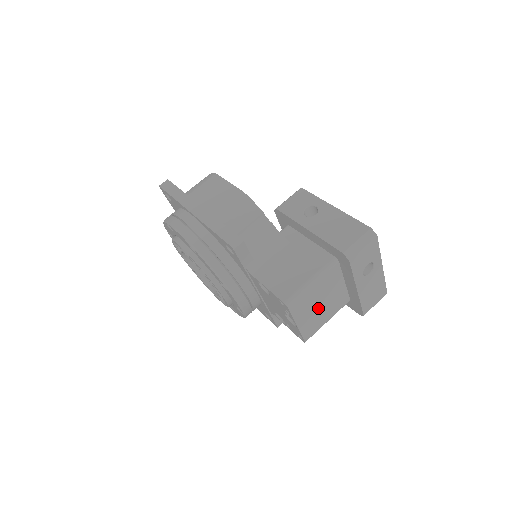
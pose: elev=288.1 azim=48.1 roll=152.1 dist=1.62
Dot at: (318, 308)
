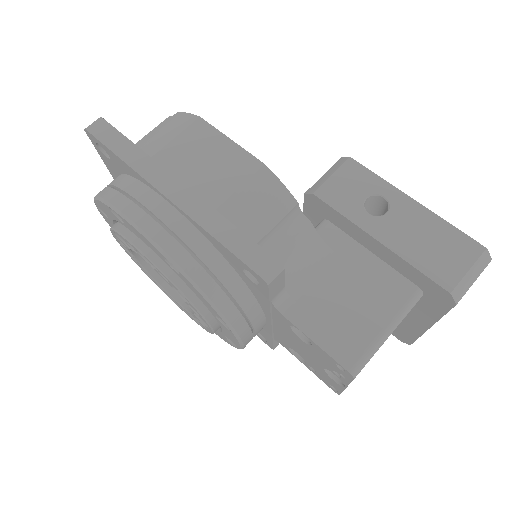
Dot at: occluded
